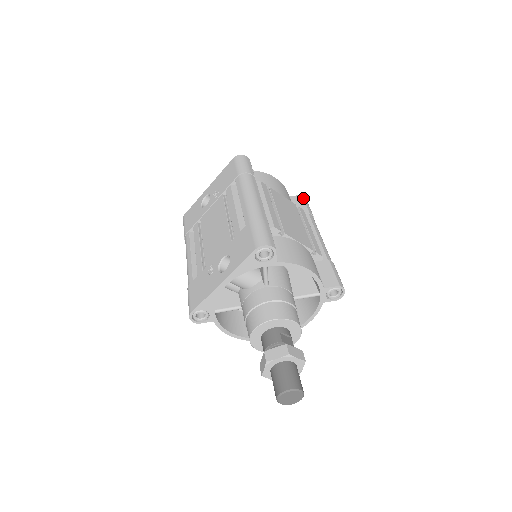
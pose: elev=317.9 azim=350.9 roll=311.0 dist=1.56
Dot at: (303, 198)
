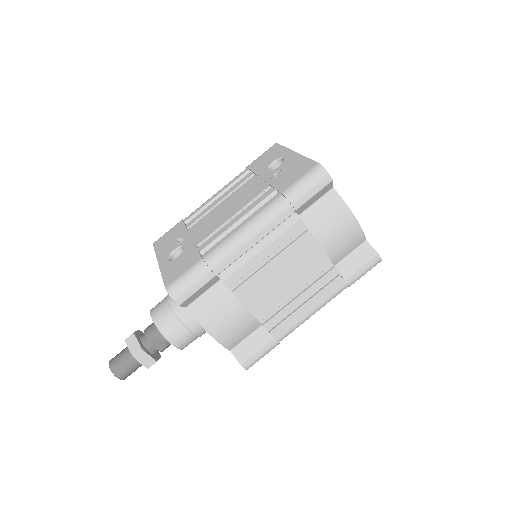
Dot at: (371, 258)
